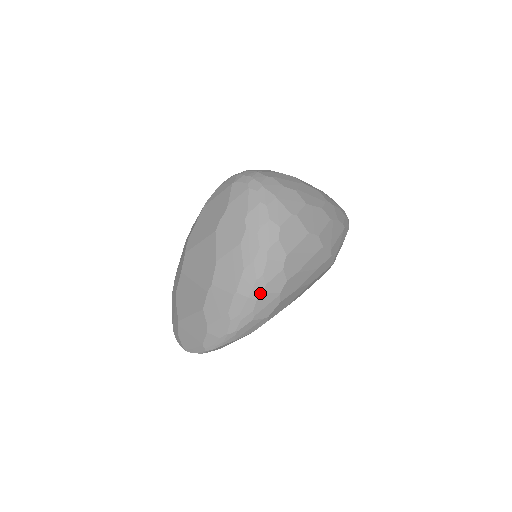
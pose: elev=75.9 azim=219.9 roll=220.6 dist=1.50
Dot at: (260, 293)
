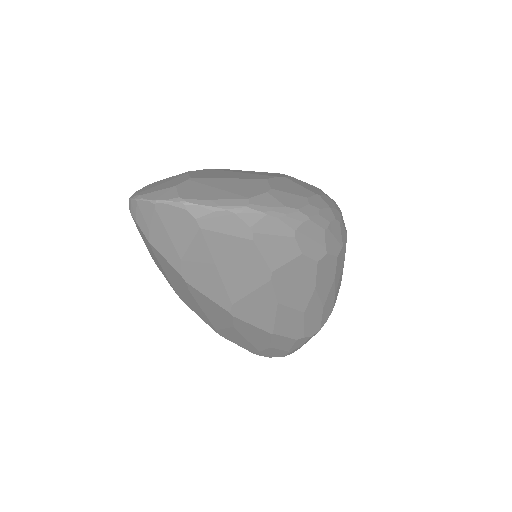
Dot at: (338, 219)
